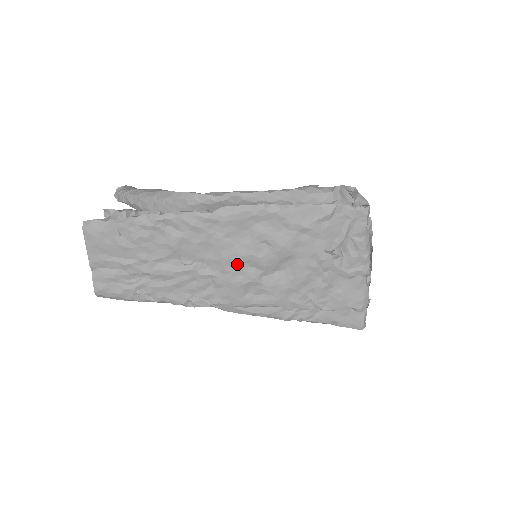
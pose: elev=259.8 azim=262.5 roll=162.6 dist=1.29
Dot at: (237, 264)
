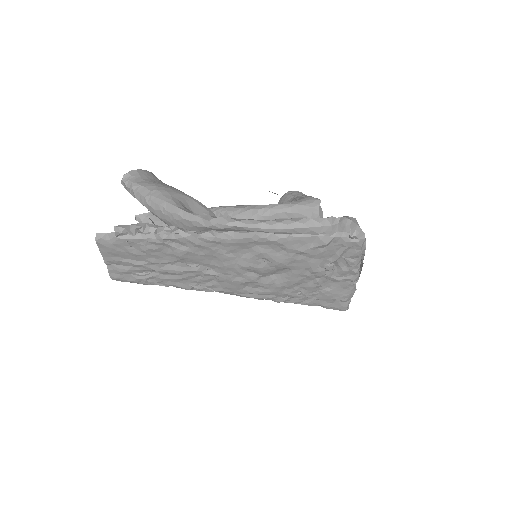
Dot at: (238, 271)
